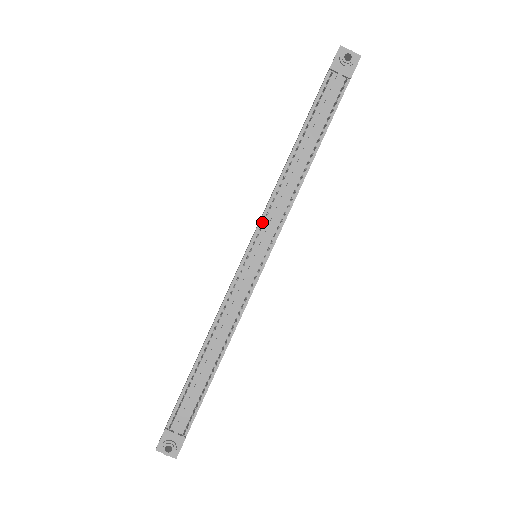
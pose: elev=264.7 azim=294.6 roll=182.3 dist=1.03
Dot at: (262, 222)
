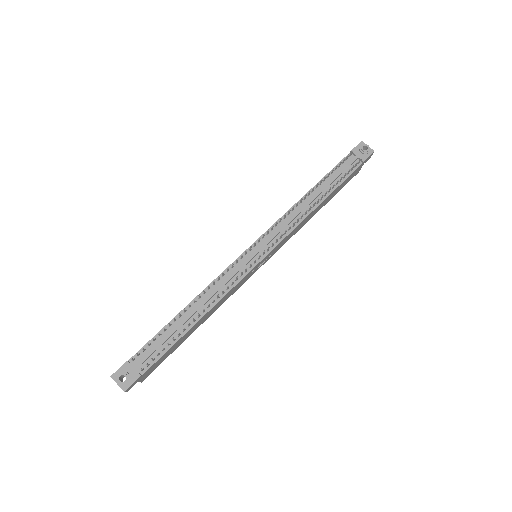
Dot at: (270, 230)
